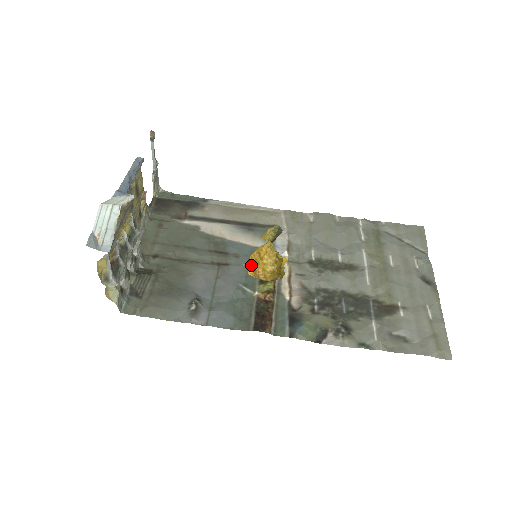
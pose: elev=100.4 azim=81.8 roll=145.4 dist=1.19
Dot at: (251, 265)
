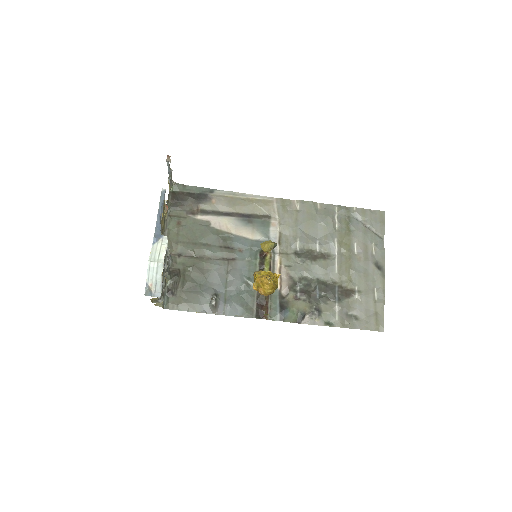
Dot at: (255, 285)
